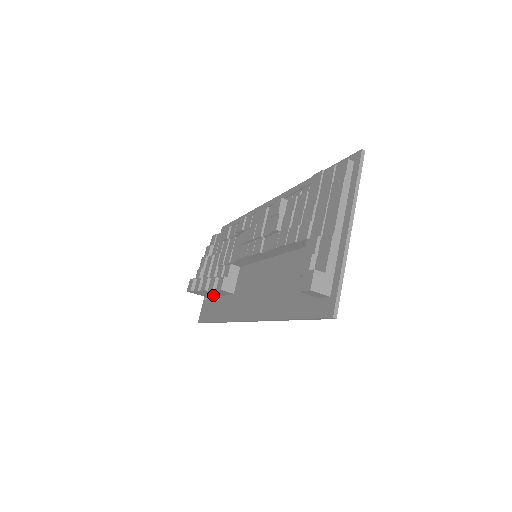
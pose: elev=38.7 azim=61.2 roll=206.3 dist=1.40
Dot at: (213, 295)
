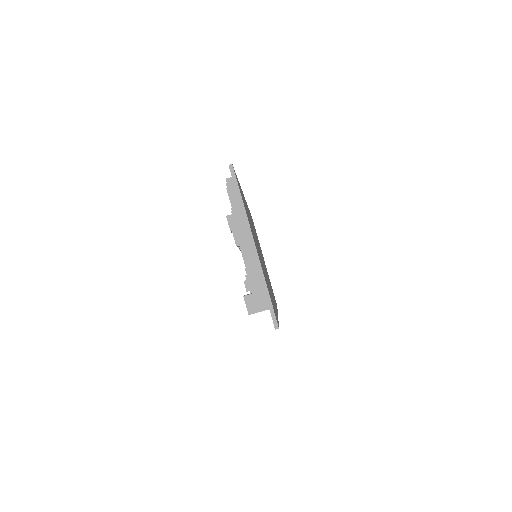
Dot at: occluded
